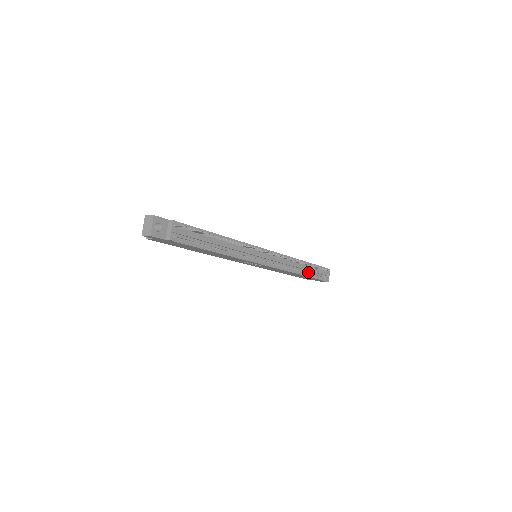
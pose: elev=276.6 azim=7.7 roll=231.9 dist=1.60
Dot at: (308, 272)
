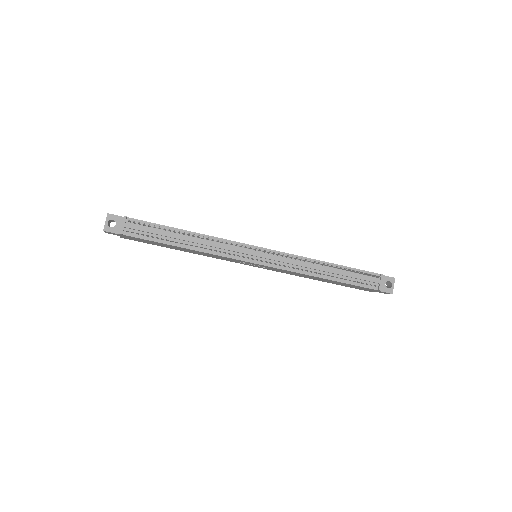
Dot at: (343, 277)
